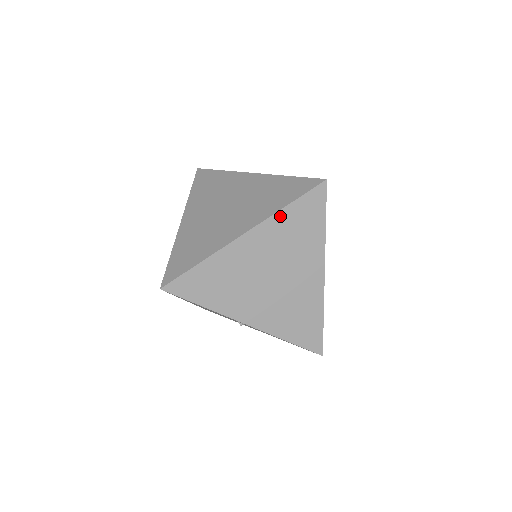
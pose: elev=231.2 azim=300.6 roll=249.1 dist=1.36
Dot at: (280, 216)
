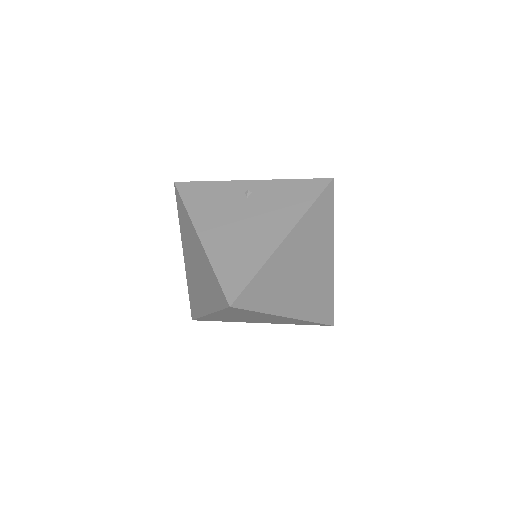
Dot at: (220, 312)
